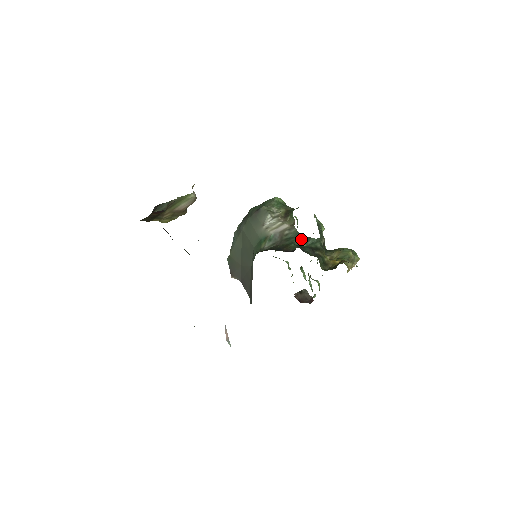
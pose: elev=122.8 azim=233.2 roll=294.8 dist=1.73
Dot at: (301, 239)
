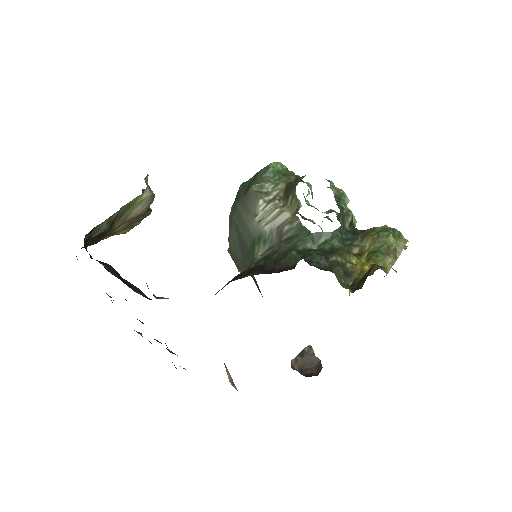
Dot at: (307, 238)
